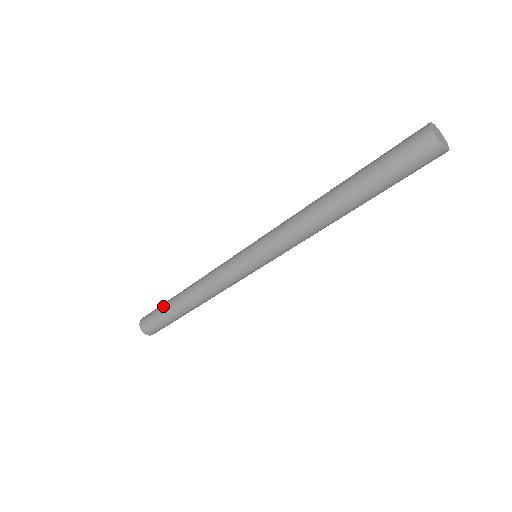
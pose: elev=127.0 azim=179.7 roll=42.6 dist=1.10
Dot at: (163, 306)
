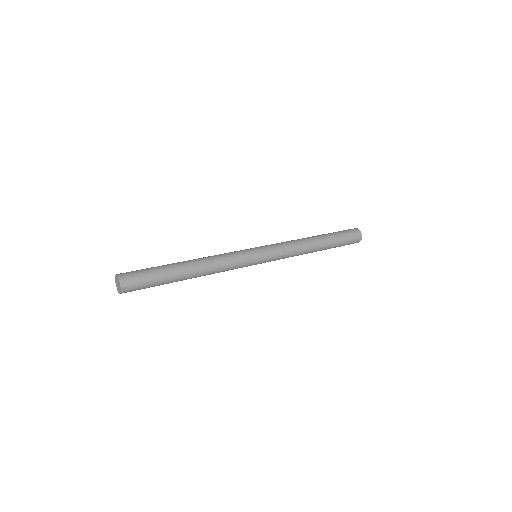
Dot at: (160, 268)
